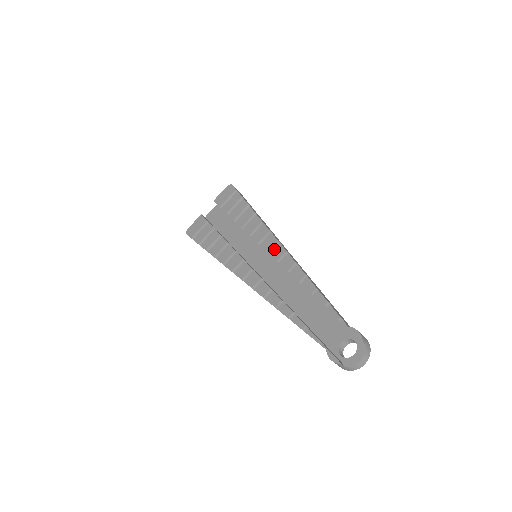
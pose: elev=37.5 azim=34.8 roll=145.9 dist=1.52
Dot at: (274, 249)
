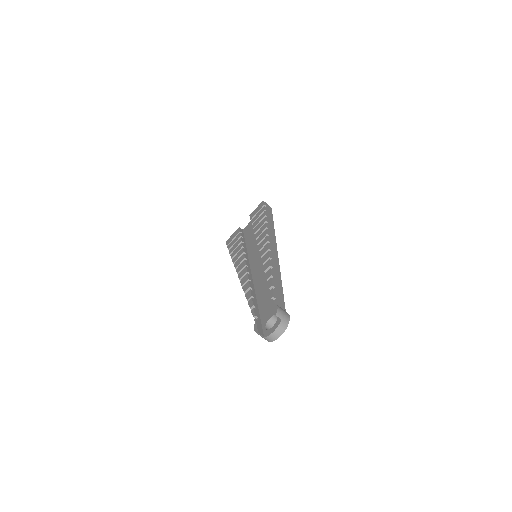
Dot at: (263, 248)
